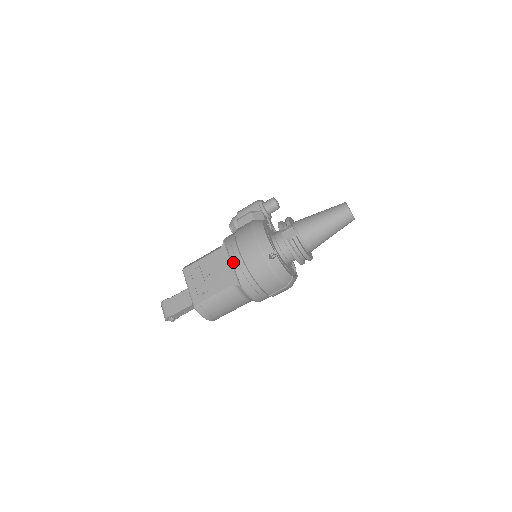
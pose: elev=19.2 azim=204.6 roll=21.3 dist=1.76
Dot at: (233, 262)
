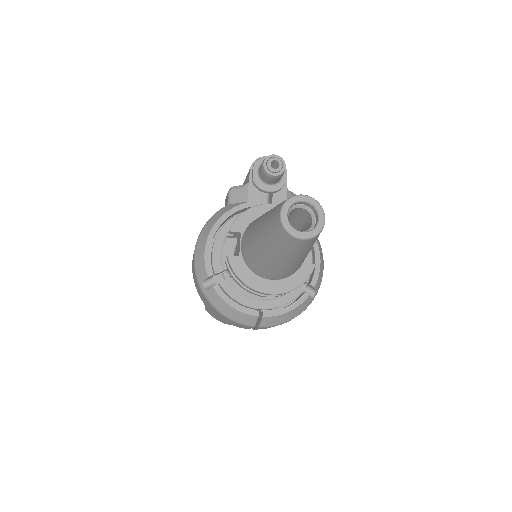
Dot at: occluded
